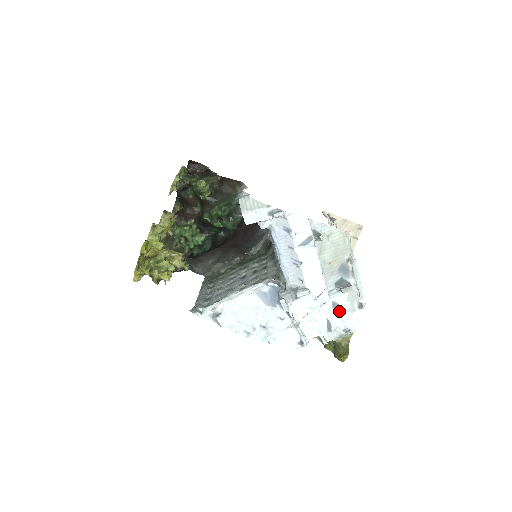
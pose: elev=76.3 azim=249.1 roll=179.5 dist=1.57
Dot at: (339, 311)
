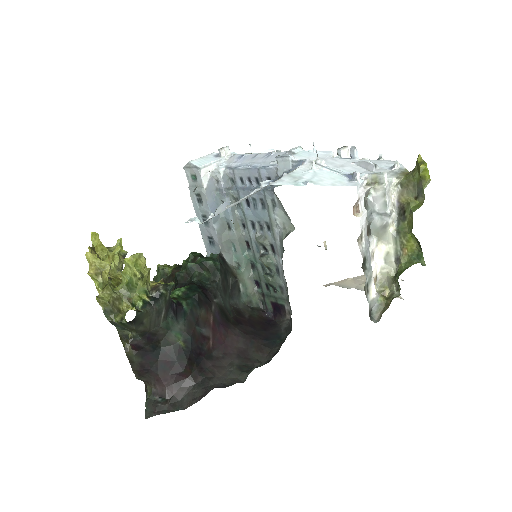
Dot at: (352, 149)
